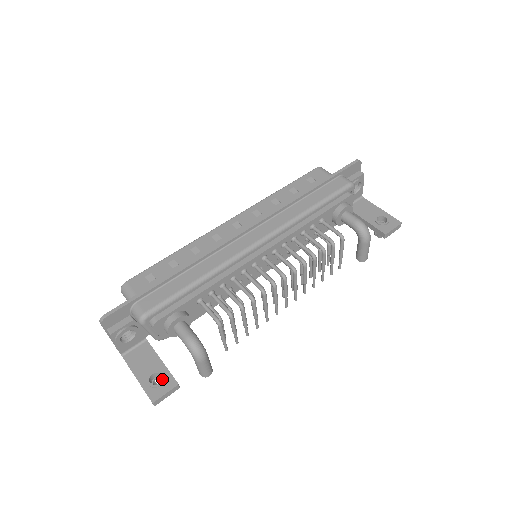
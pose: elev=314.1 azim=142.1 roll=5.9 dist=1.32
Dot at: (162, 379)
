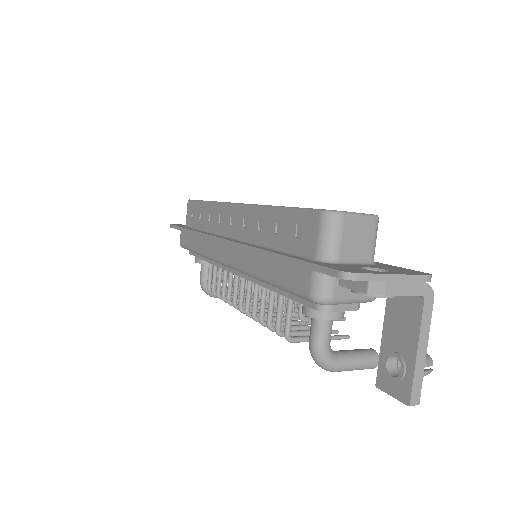
Dot at: occluded
